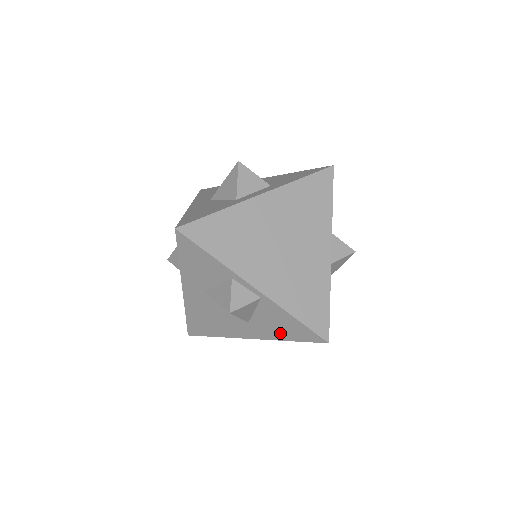
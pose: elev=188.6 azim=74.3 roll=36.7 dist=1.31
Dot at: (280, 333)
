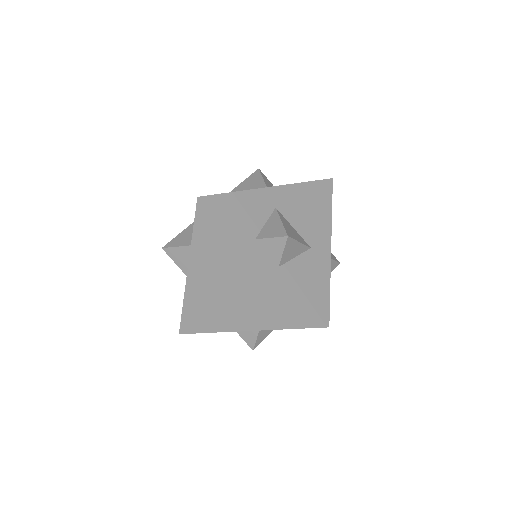
Dot at: occluded
